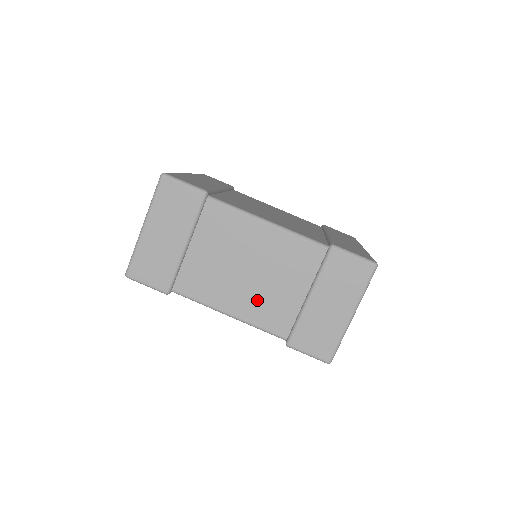
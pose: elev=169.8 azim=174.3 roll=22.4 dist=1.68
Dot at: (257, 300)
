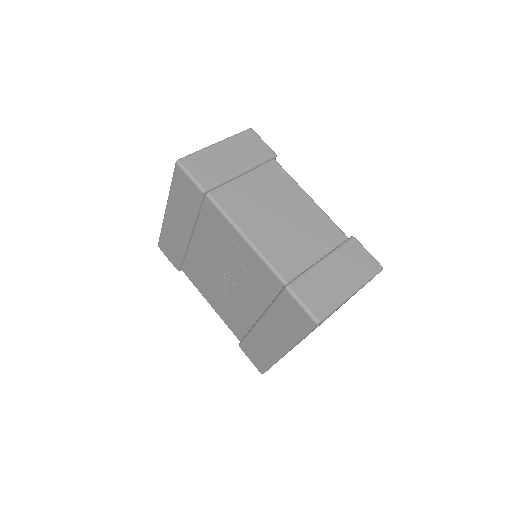
Dot at: (277, 240)
